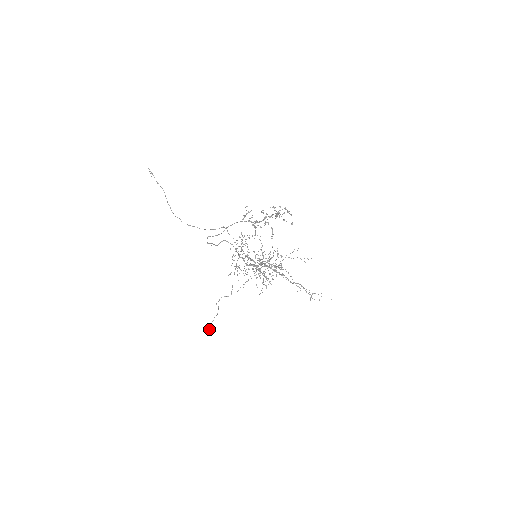
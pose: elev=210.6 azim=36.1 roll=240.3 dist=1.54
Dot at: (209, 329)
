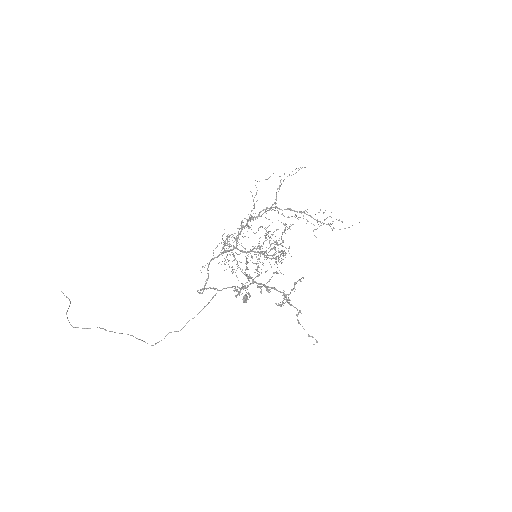
Dot at: occluded
